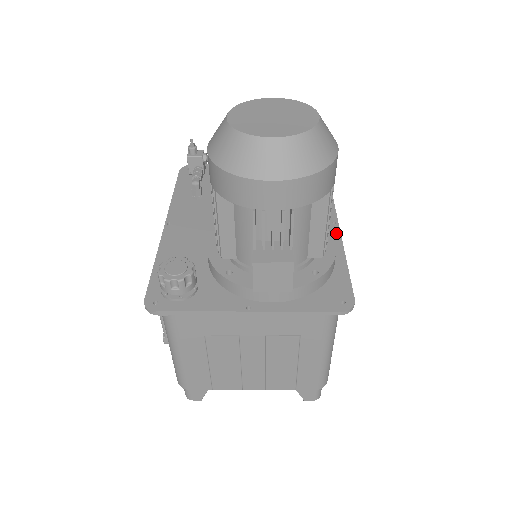
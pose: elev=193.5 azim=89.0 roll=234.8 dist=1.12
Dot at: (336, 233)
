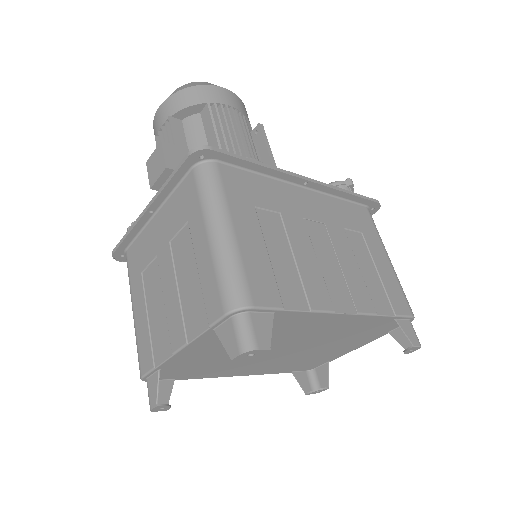
Dot at: (291, 176)
